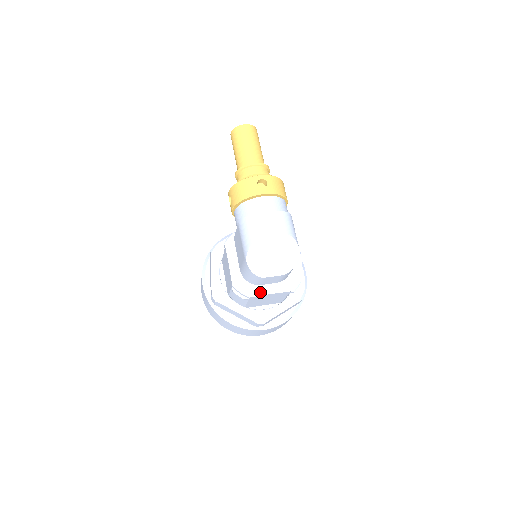
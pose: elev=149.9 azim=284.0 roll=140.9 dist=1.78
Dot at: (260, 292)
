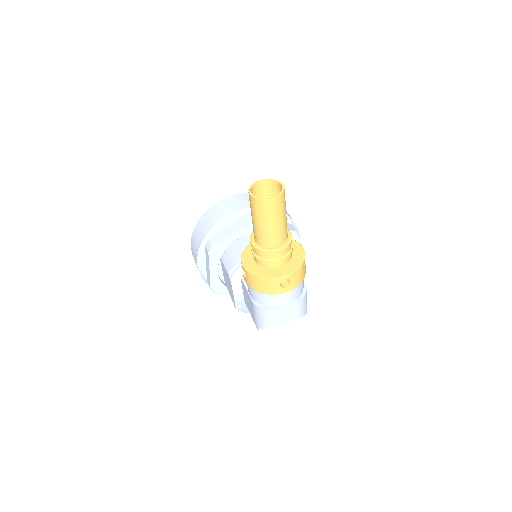
Dot at: occluded
